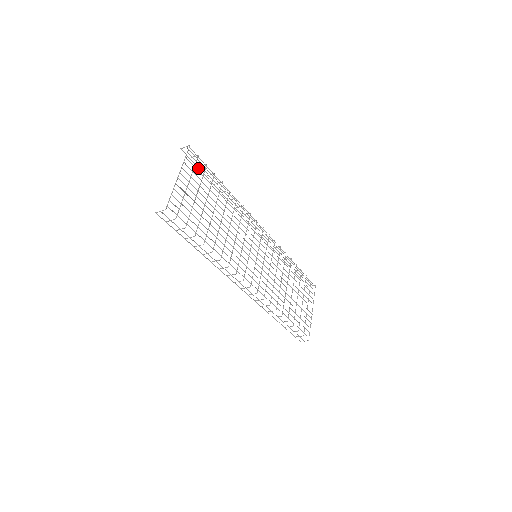
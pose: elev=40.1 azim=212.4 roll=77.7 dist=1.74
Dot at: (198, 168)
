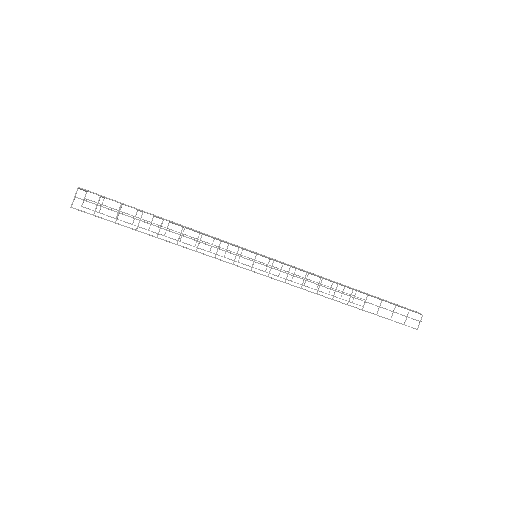
Dot at: (117, 219)
